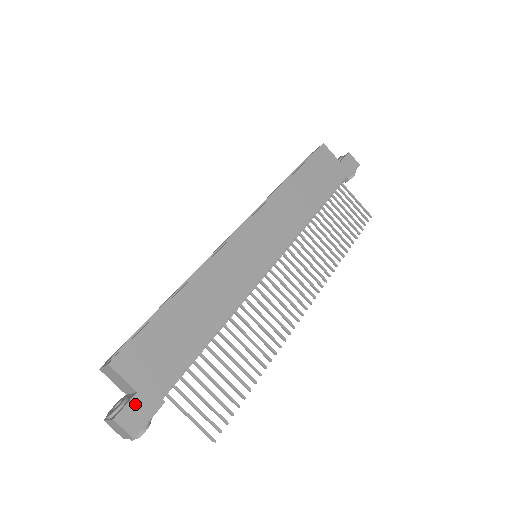
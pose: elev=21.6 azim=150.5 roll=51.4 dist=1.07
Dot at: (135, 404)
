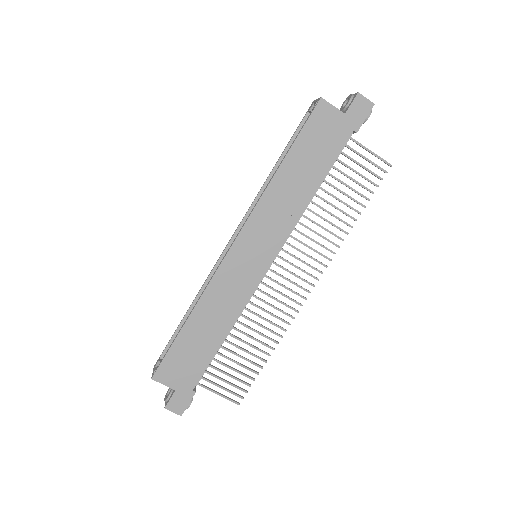
Dot at: (176, 397)
